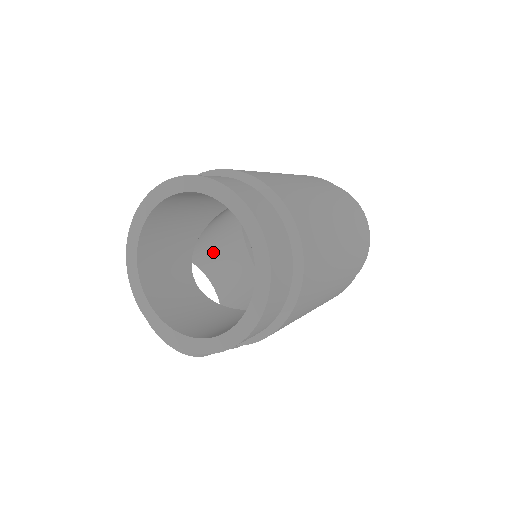
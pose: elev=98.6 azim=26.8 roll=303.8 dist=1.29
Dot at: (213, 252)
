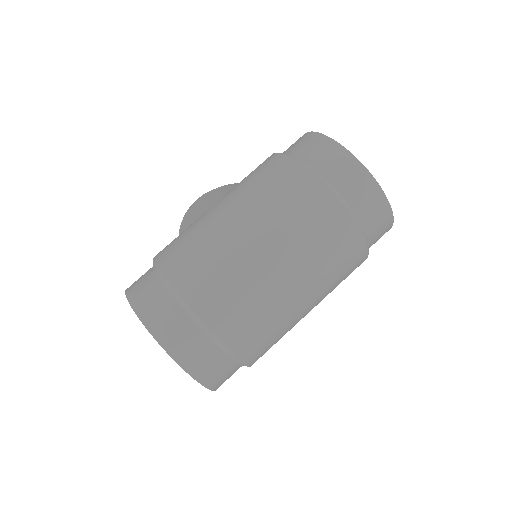
Dot at: occluded
